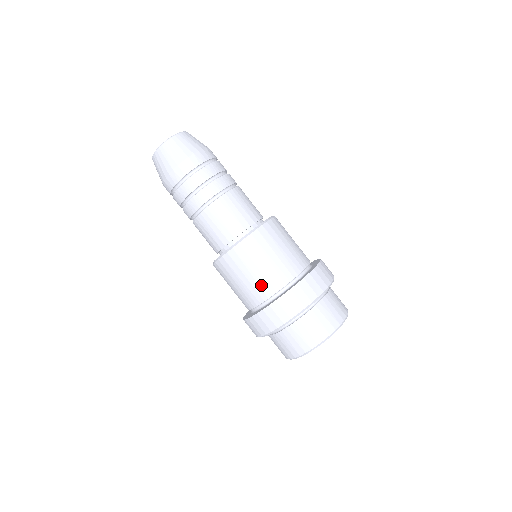
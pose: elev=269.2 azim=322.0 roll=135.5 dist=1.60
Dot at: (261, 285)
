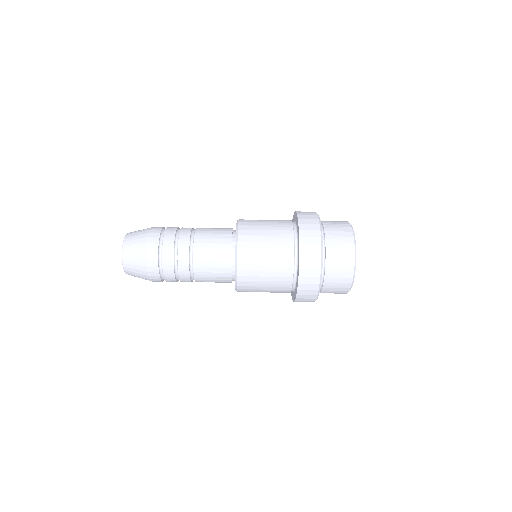
Dot at: (280, 271)
